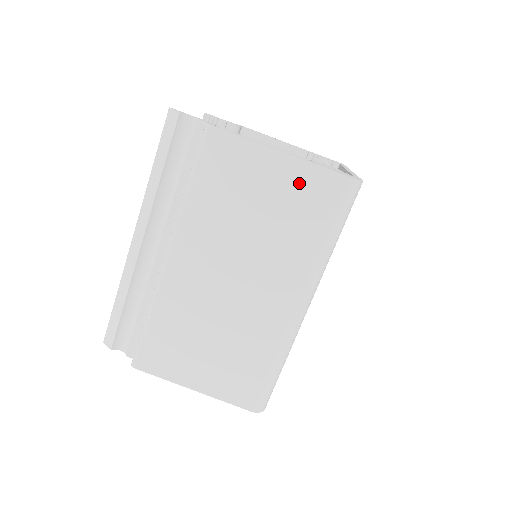
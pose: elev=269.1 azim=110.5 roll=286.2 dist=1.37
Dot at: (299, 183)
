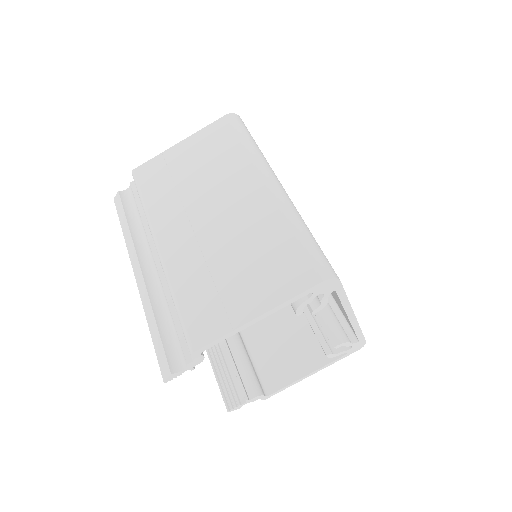
Dot at: (202, 142)
